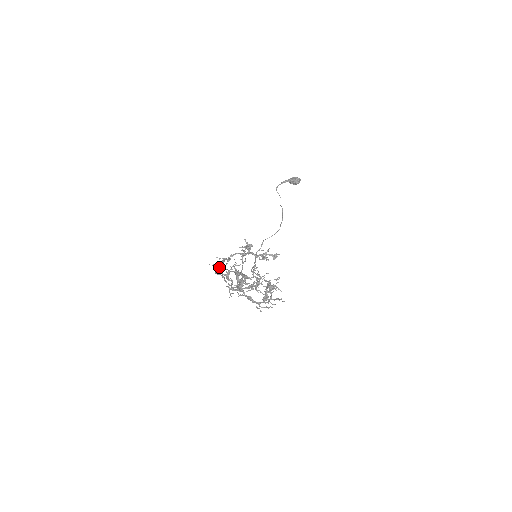
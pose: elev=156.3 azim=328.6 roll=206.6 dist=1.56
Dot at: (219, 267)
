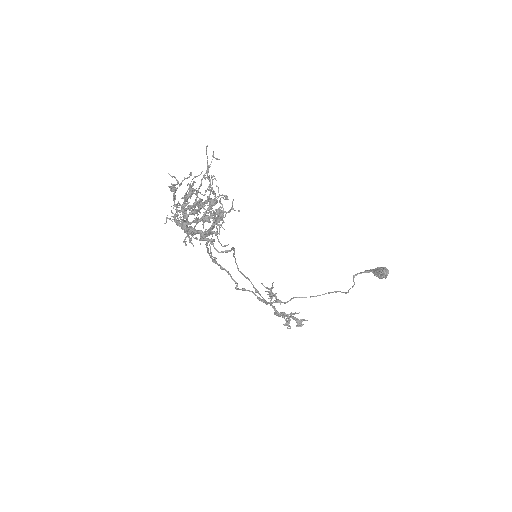
Dot at: occluded
